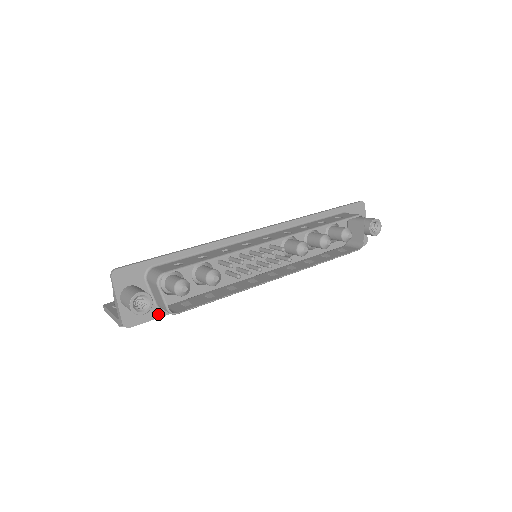
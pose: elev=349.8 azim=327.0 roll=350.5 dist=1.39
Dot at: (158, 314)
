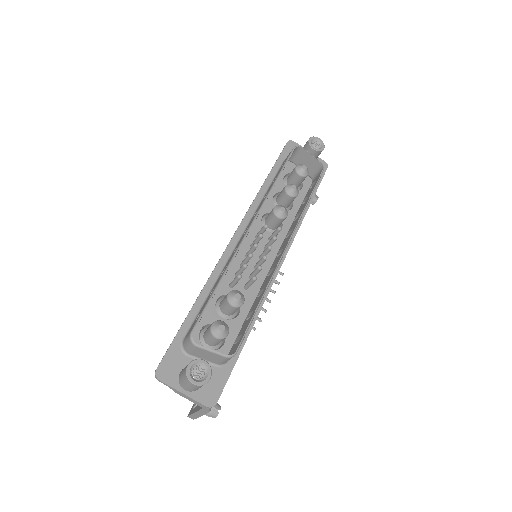
Dot at: (227, 371)
